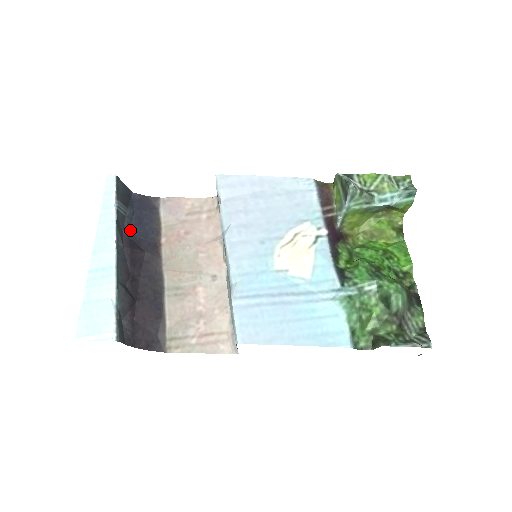
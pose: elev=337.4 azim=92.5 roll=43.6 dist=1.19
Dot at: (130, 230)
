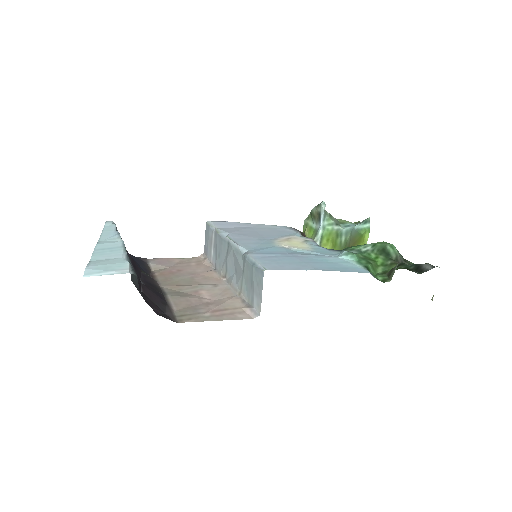
Dot at: occluded
